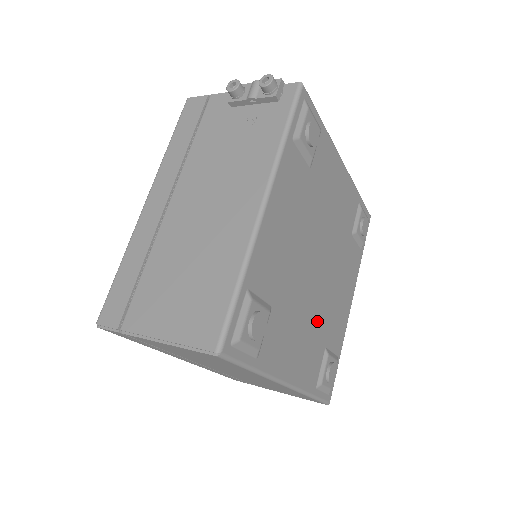
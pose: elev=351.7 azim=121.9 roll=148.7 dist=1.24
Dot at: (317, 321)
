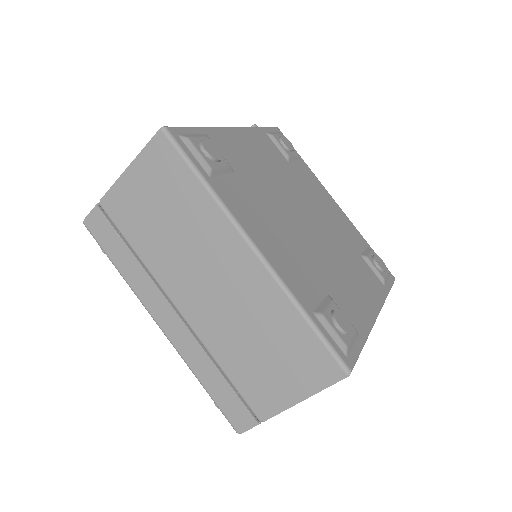
Dot at: (308, 256)
